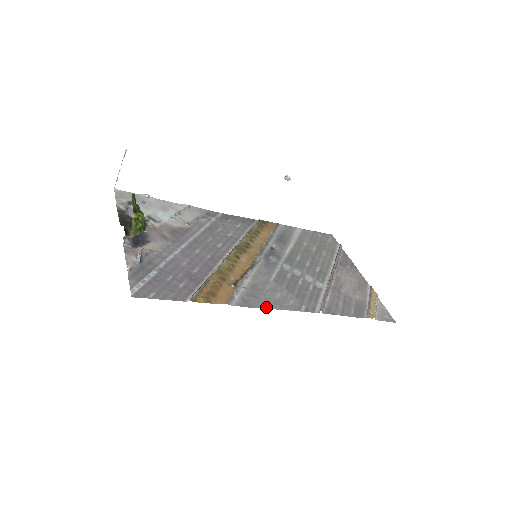
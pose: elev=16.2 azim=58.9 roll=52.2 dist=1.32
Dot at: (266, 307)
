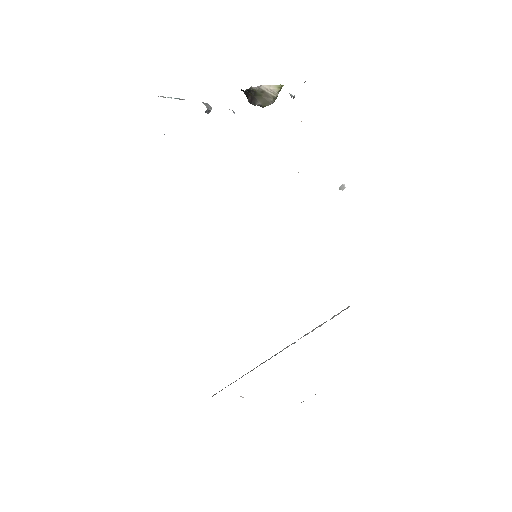
Dot at: occluded
